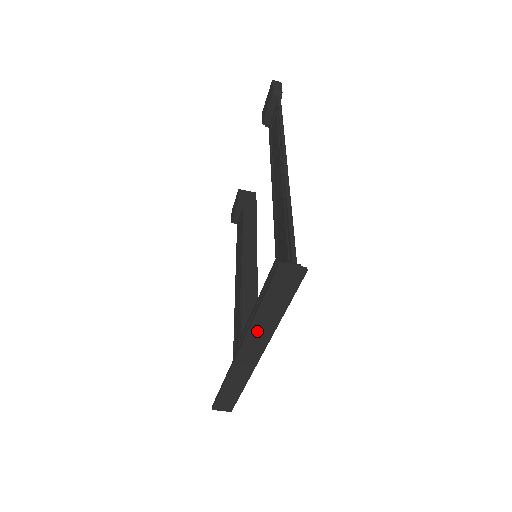
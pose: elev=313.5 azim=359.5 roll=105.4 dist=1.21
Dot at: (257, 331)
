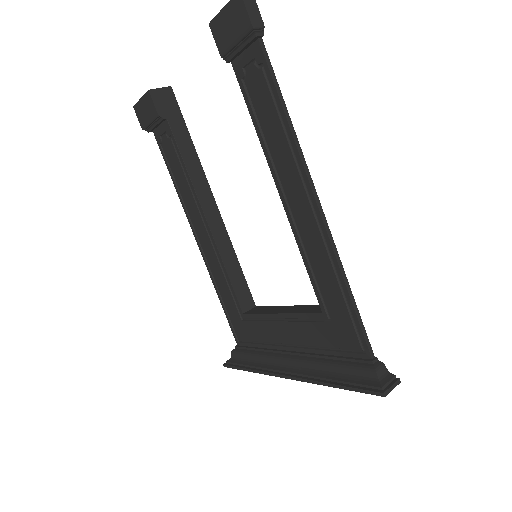
Dot at: occluded
